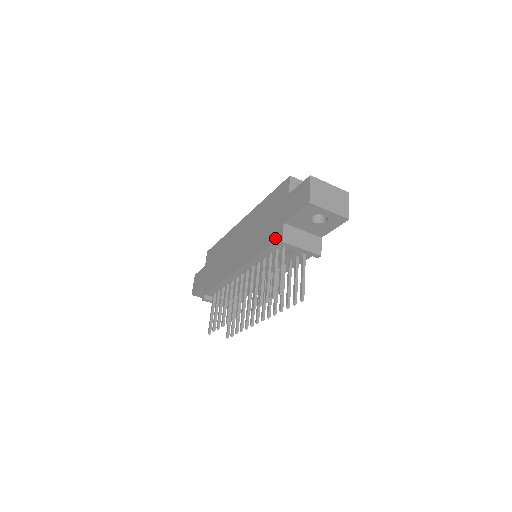
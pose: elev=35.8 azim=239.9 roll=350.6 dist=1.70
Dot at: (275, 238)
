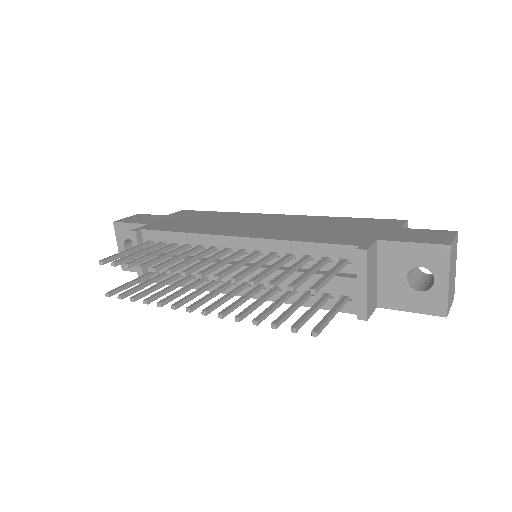
Dot at: (350, 242)
